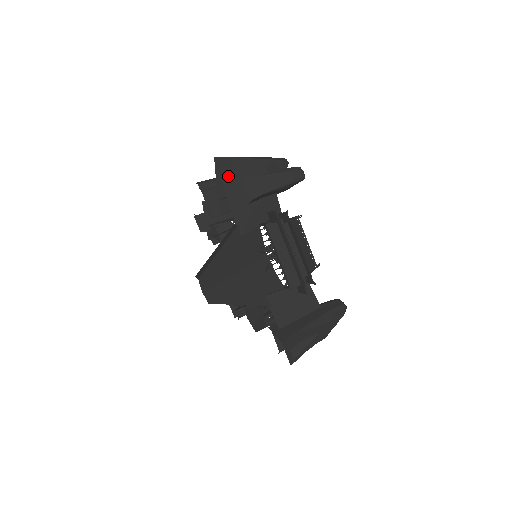
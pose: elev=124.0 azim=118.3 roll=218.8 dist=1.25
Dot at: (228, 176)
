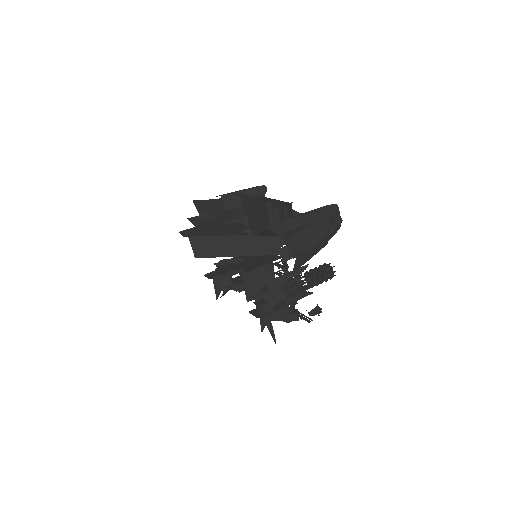
Dot at: (205, 205)
